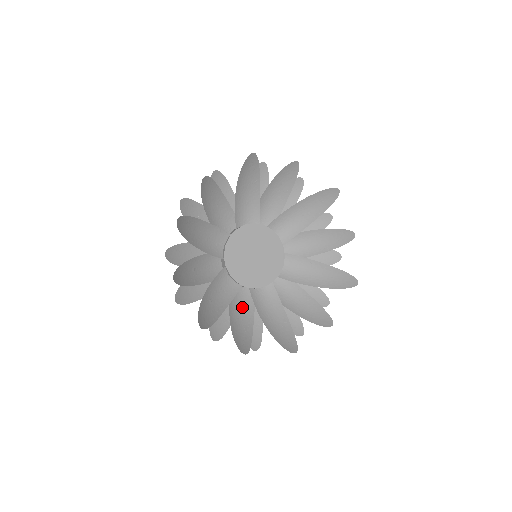
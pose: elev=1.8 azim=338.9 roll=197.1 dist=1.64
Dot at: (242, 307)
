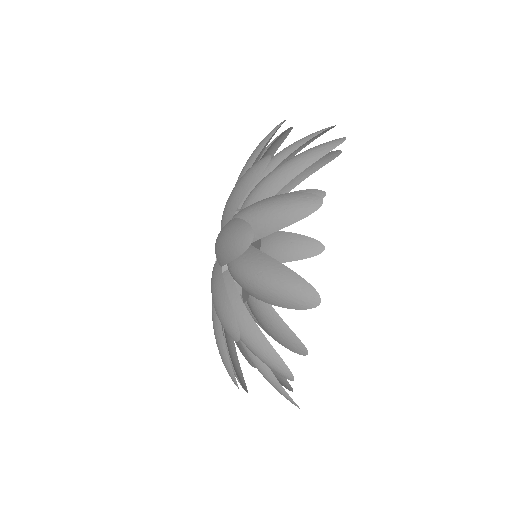
Dot at: occluded
